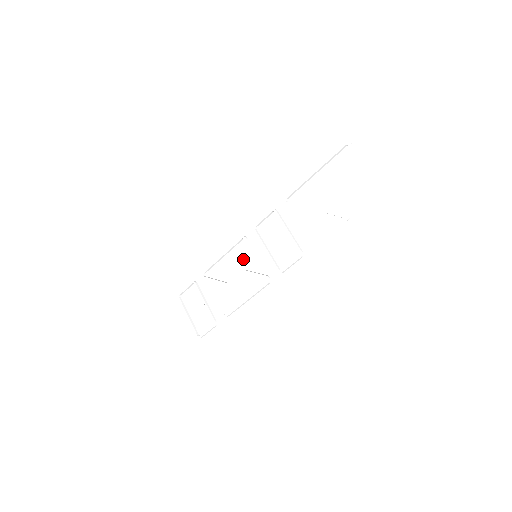
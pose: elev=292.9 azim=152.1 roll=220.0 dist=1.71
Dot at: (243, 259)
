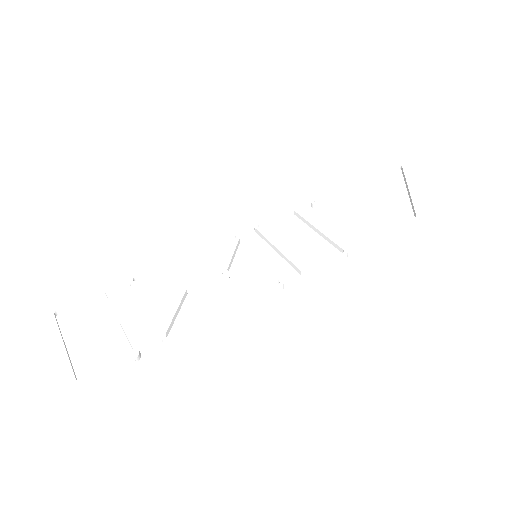
Dot at: (230, 257)
